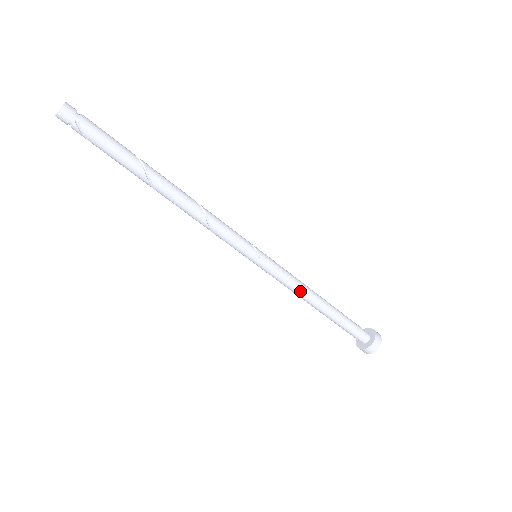
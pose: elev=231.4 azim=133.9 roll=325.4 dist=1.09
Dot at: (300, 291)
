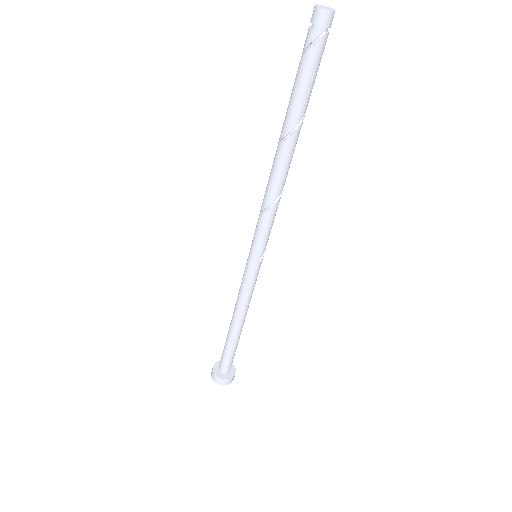
Dot at: (244, 306)
